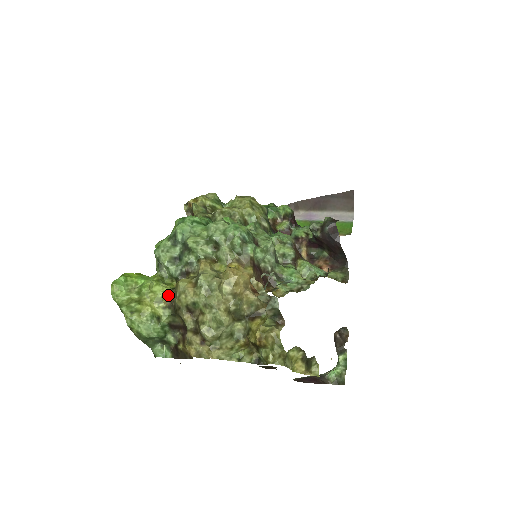
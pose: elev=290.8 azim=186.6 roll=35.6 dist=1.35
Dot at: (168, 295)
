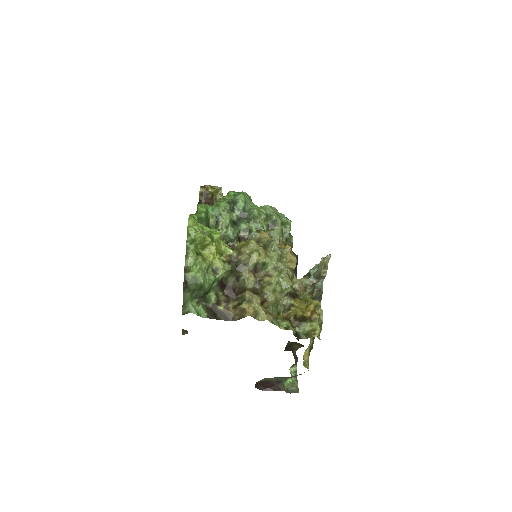
Dot at: (230, 251)
